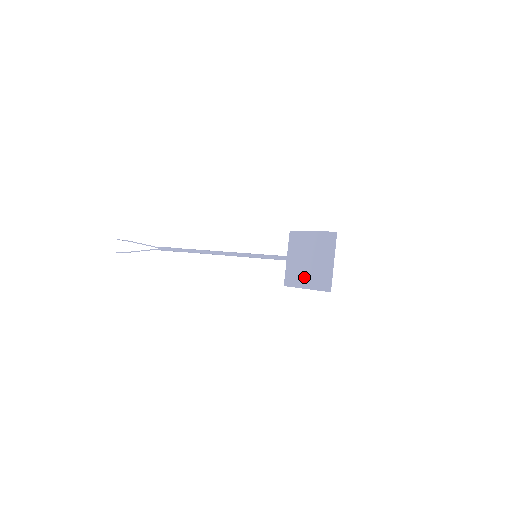
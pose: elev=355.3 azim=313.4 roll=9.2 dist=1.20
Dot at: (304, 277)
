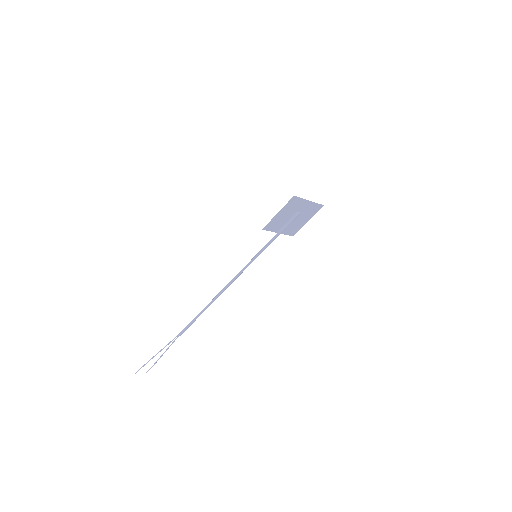
Dot at: (282, 217)
